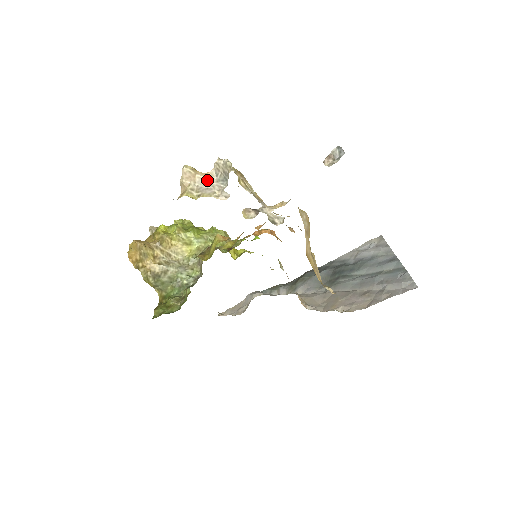
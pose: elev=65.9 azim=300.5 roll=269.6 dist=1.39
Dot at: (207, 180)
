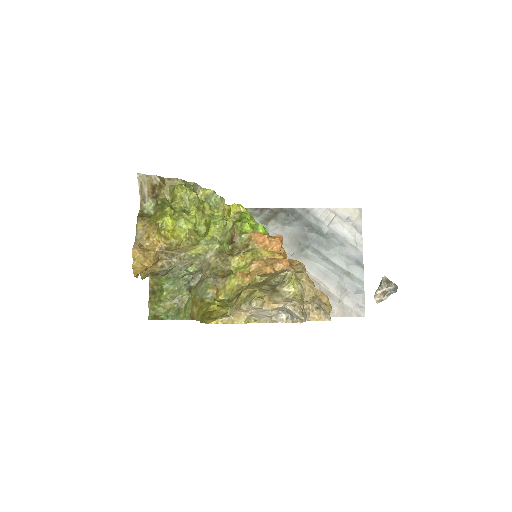
Dot at: (270, 311)
